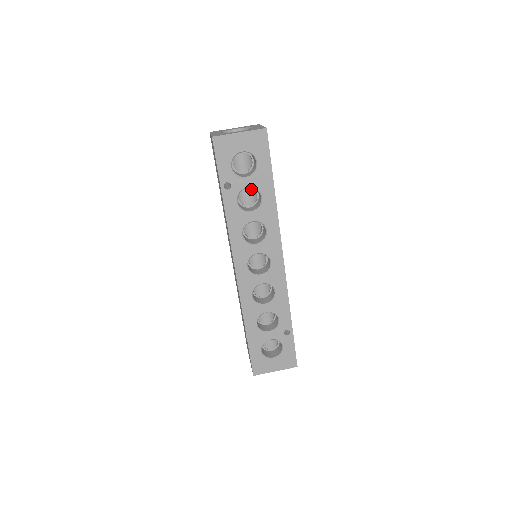
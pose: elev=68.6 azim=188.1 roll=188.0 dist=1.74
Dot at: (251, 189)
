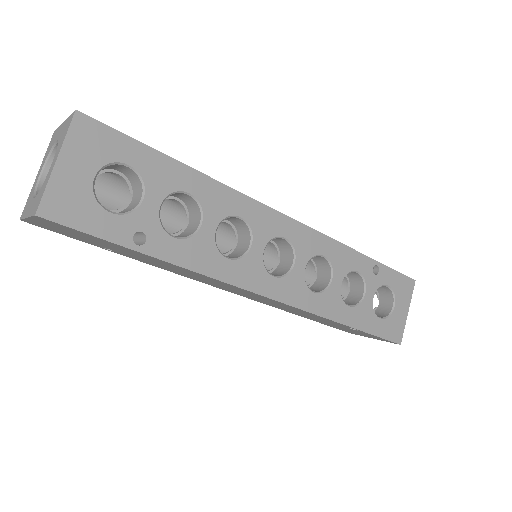
Dot at: occluded
